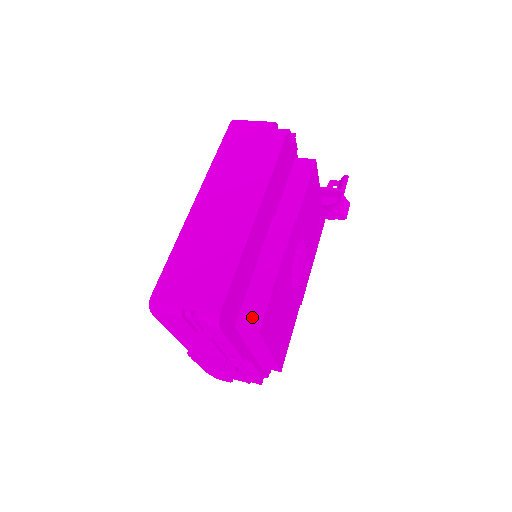
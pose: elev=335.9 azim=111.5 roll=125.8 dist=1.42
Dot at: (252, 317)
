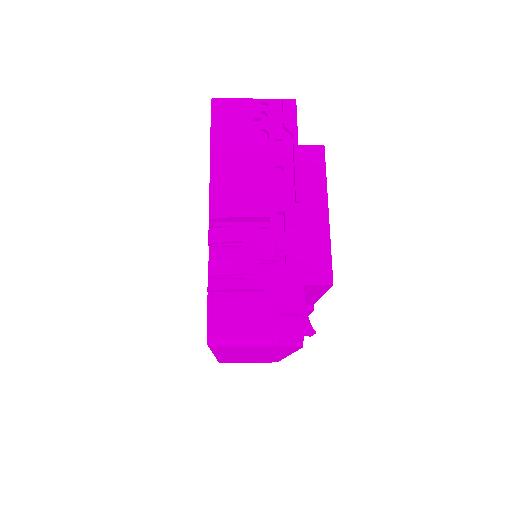
Dot at: occluded
